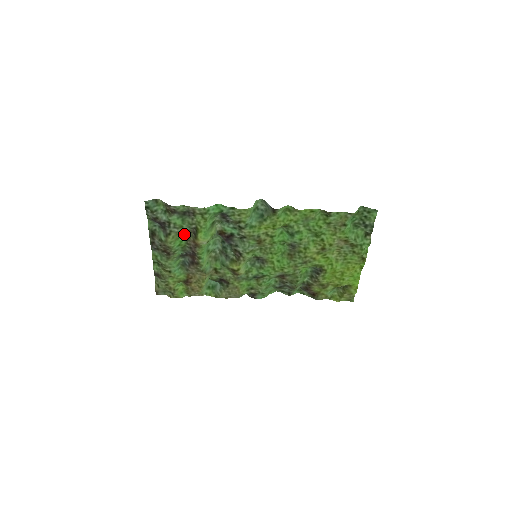
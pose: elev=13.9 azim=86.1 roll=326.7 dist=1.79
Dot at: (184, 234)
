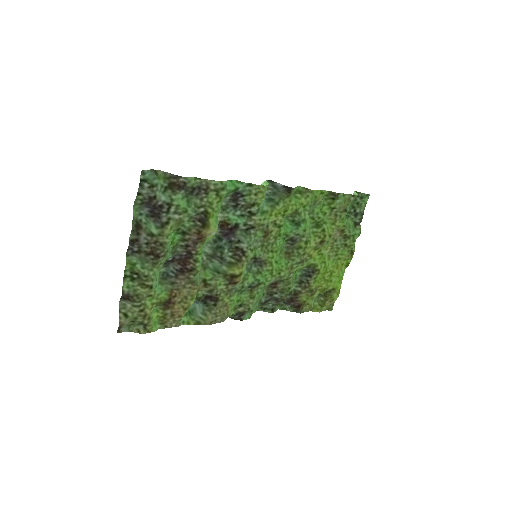
Dot at: (180, 226)
